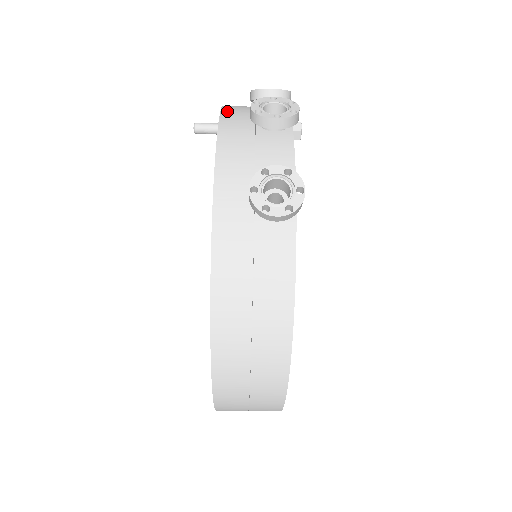
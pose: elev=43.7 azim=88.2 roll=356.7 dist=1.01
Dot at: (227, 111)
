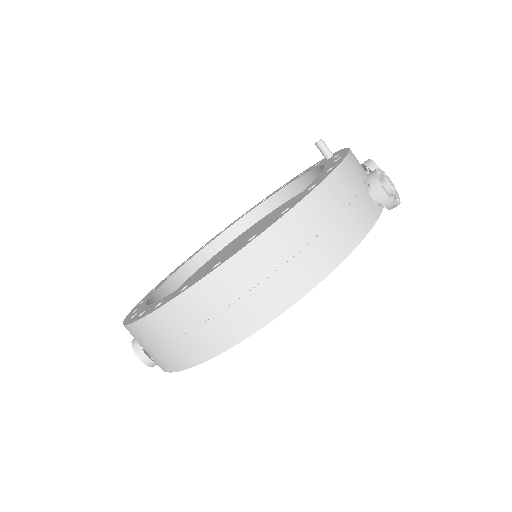
Dot at: occluded
